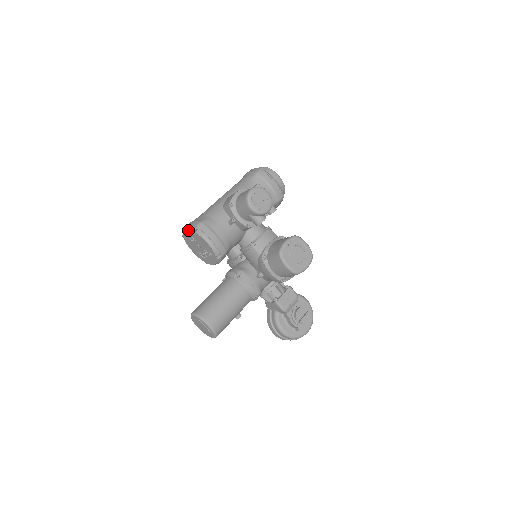
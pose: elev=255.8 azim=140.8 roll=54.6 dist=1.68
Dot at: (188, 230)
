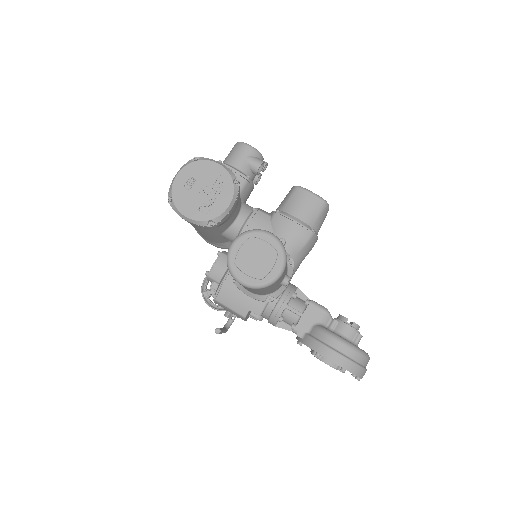
Dot at: (184, 168)
